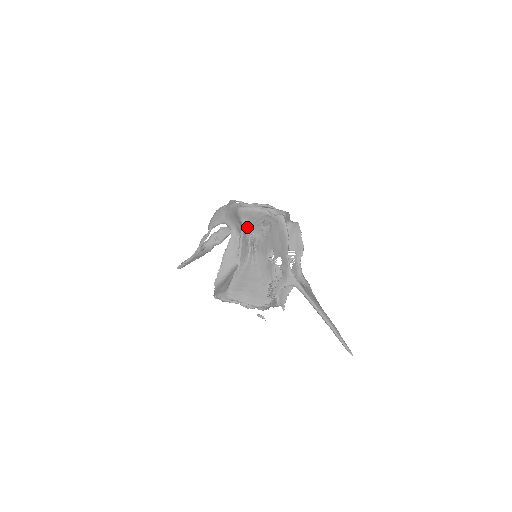
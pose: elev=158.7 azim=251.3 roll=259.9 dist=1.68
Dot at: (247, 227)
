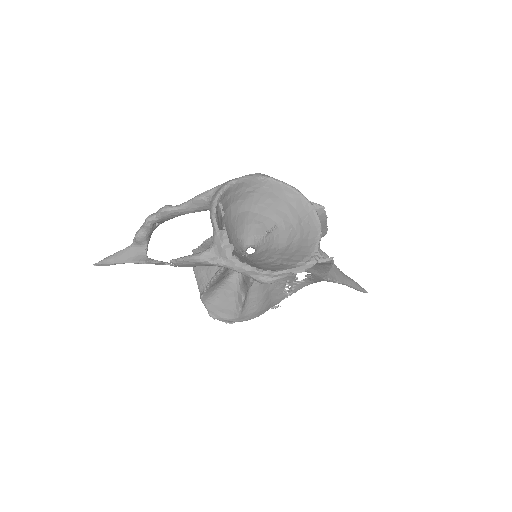
Dot at: occluded
